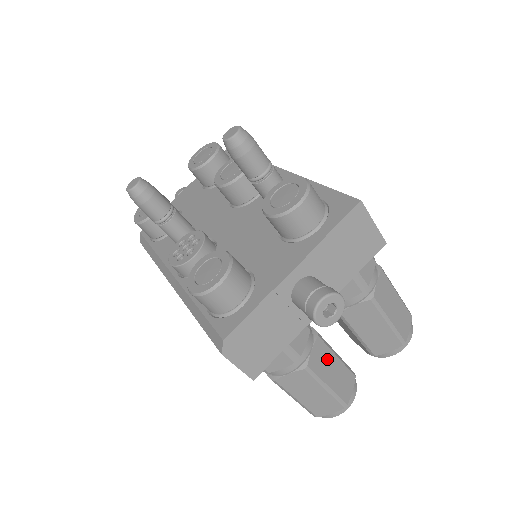
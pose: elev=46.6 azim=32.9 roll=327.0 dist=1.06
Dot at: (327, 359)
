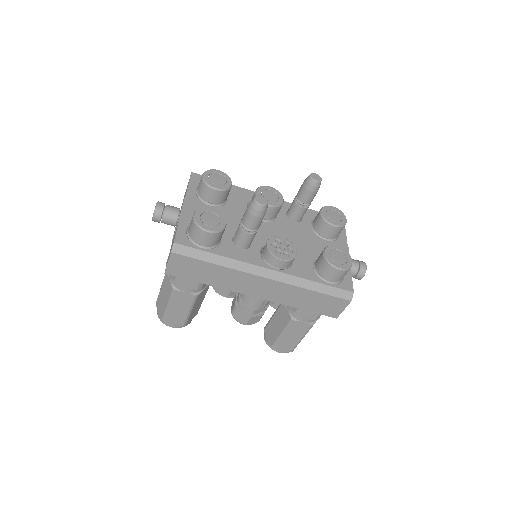
Dot at: occluded
